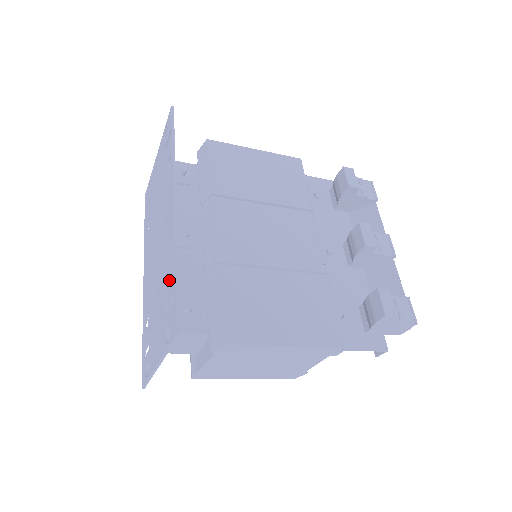
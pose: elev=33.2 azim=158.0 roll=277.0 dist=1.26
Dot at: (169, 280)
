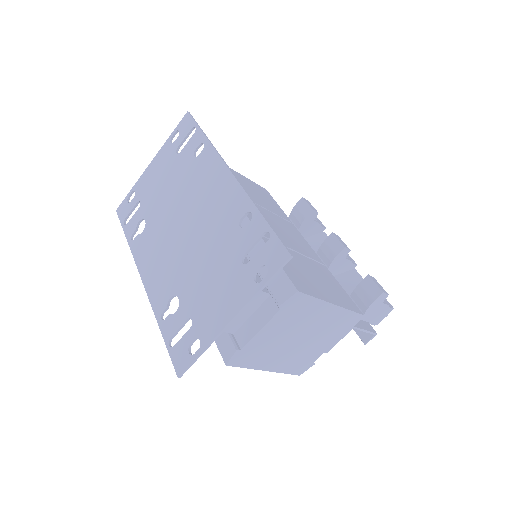
Dot at: (245, 230)
